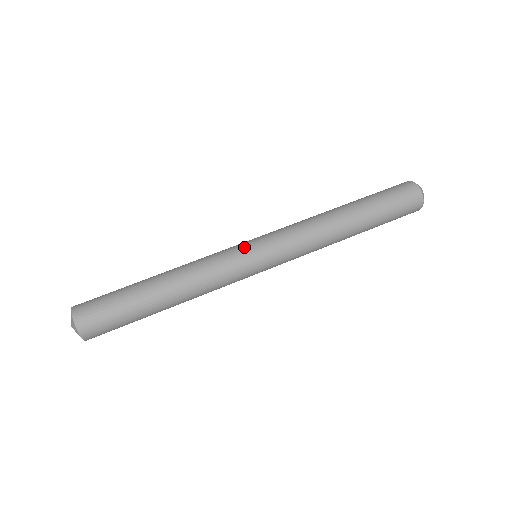
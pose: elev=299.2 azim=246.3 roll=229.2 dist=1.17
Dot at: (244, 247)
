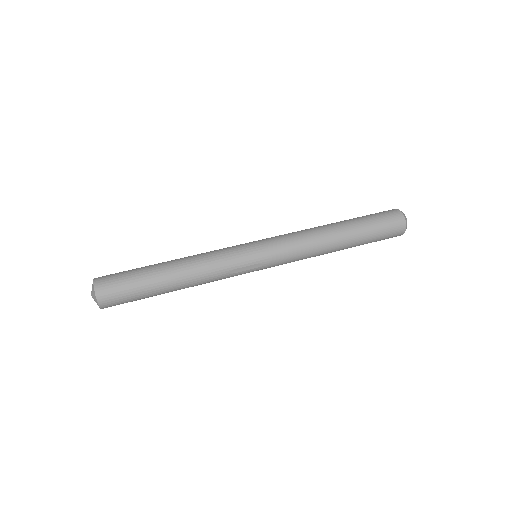
Dot at: occluded
